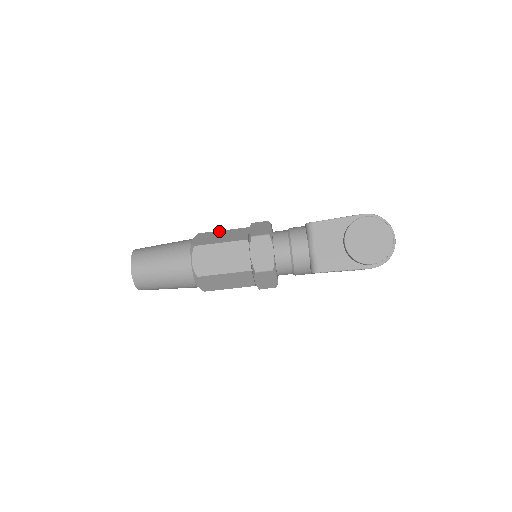
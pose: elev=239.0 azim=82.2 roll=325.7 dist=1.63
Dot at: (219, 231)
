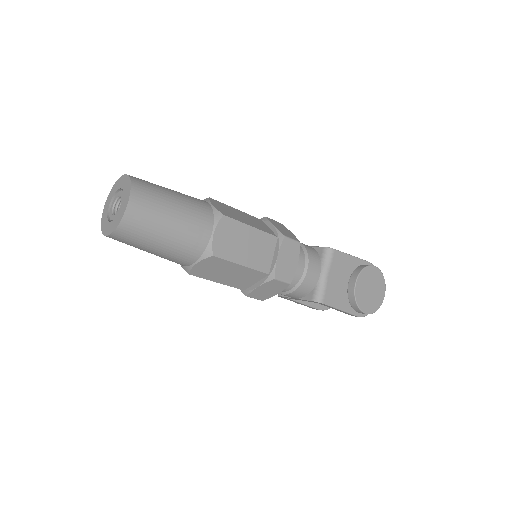
Dot at: (233, 208)
